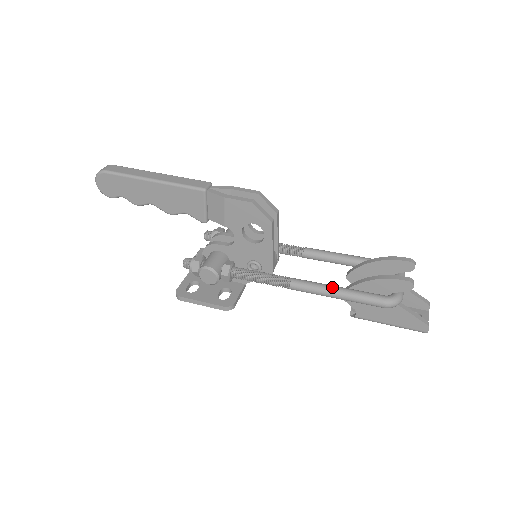
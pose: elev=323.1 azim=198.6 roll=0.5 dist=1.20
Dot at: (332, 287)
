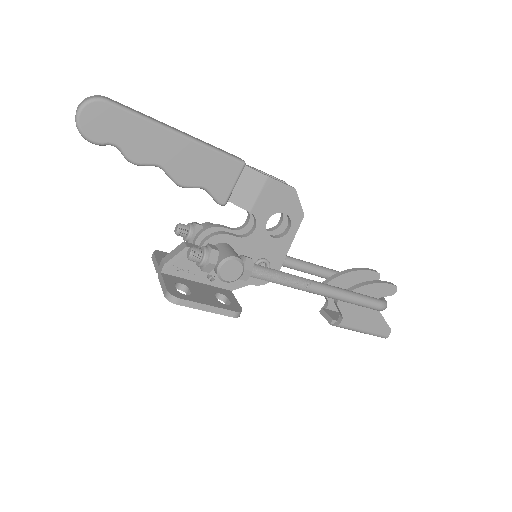
Dot at: (344, 289)
